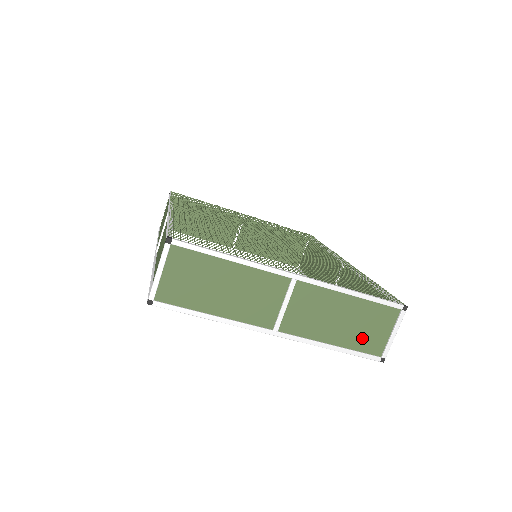
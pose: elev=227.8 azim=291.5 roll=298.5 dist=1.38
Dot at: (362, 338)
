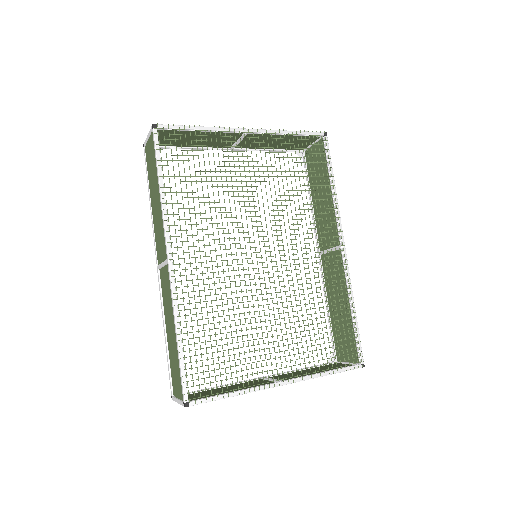
Dot at: occluded
